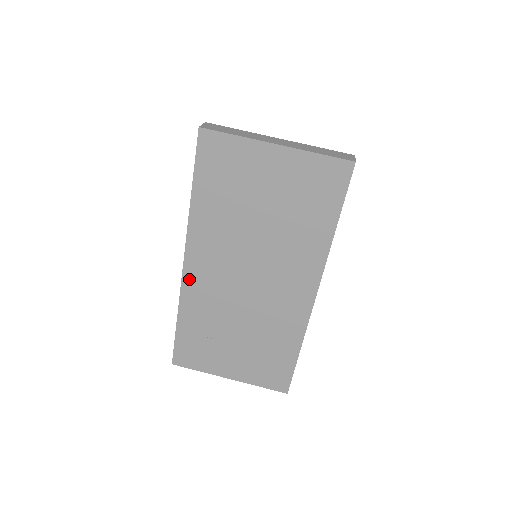
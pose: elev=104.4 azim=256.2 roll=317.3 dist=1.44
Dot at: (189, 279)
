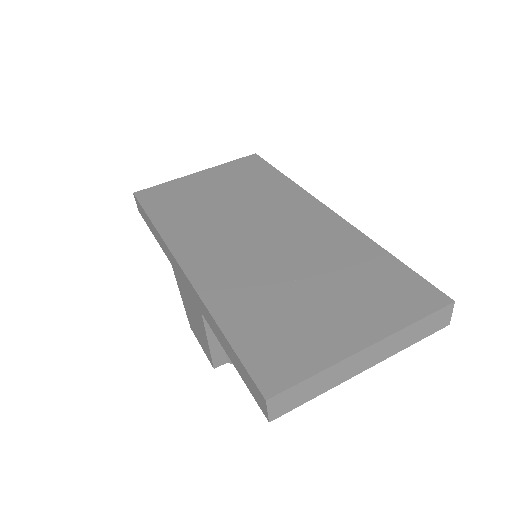
Dot at: (198, 275)
